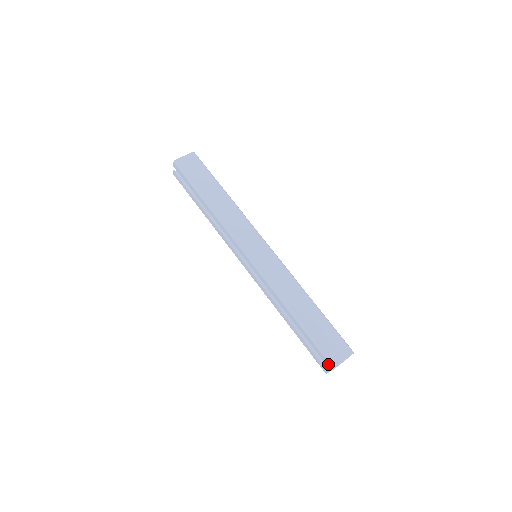
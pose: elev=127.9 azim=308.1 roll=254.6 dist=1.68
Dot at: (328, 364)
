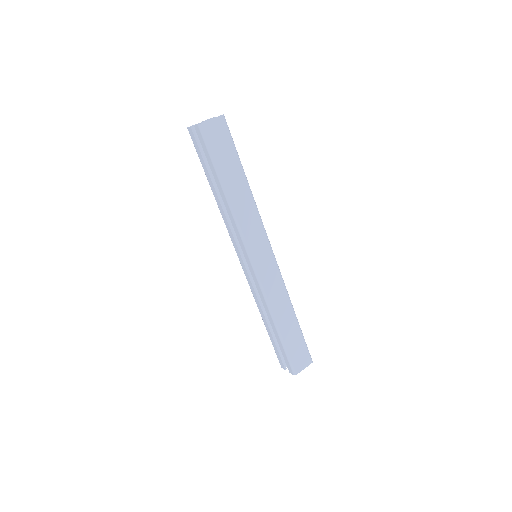
Dot at: (290, 369)
